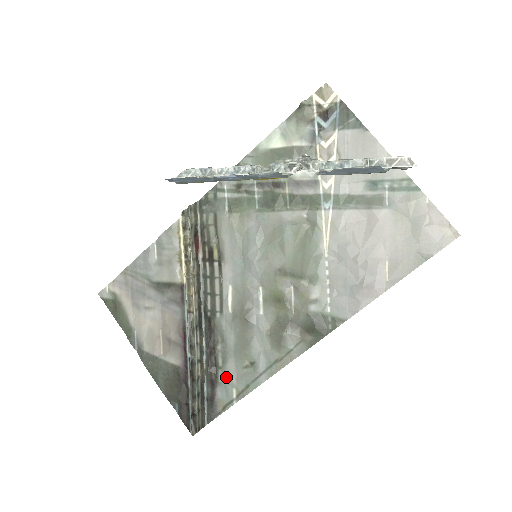
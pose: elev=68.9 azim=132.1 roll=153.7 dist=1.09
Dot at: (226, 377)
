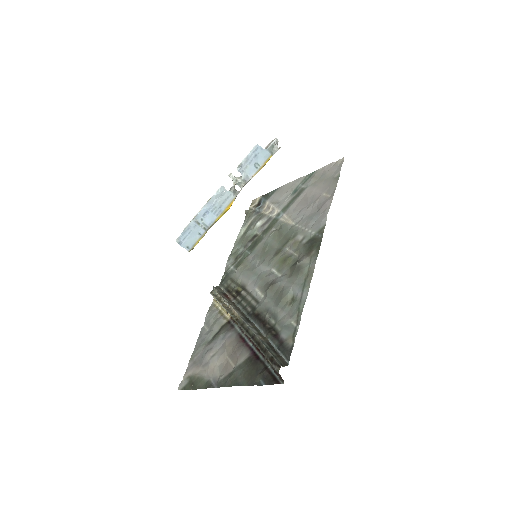
Dot at: (282, 323)
